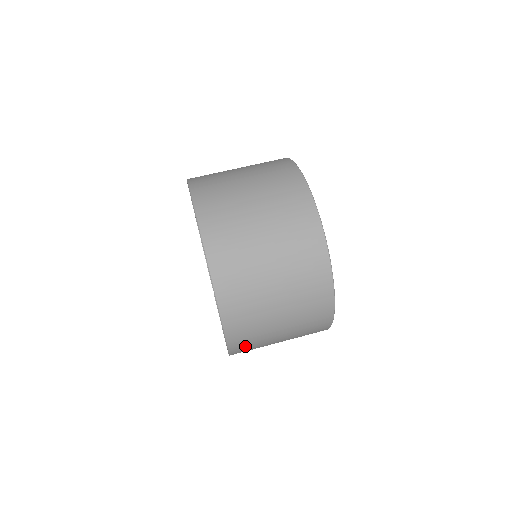
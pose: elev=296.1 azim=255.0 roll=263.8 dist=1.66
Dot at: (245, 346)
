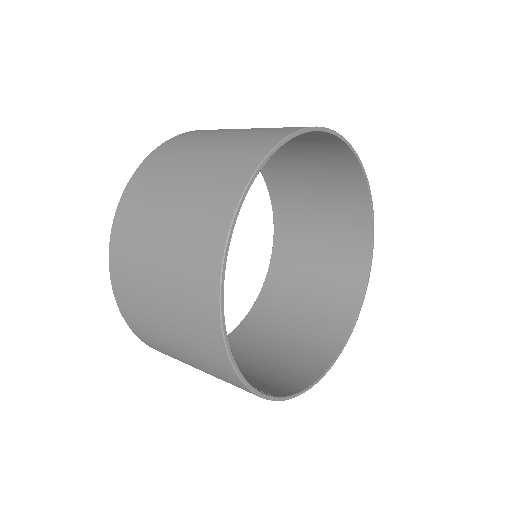
Dot at: (146, 179)
